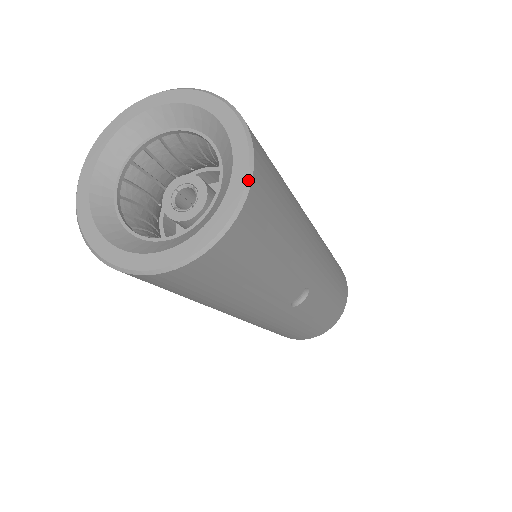
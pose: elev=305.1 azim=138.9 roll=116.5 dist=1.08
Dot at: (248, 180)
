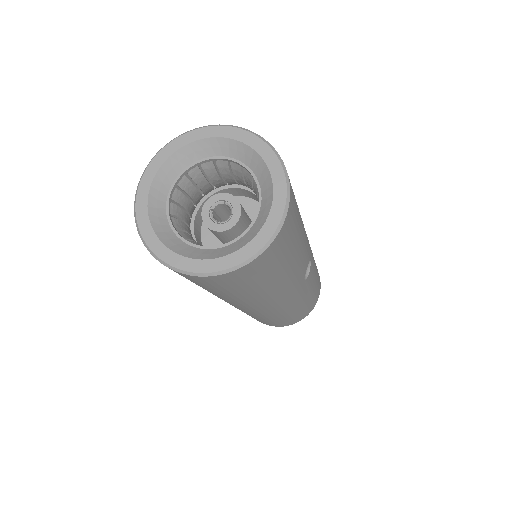
Dot at: (284, 170)
